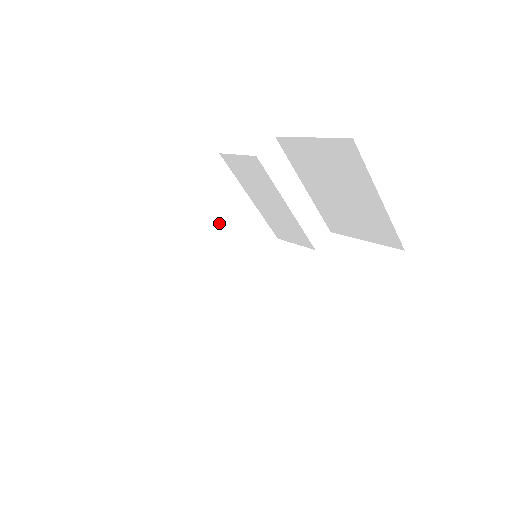
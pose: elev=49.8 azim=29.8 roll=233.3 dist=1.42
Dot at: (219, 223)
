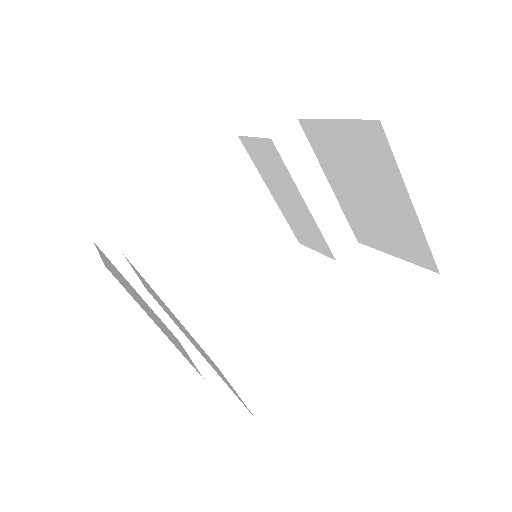
Dot at: (229, 215)
